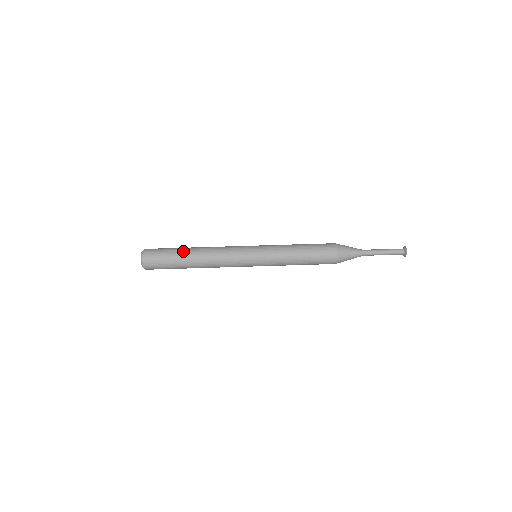
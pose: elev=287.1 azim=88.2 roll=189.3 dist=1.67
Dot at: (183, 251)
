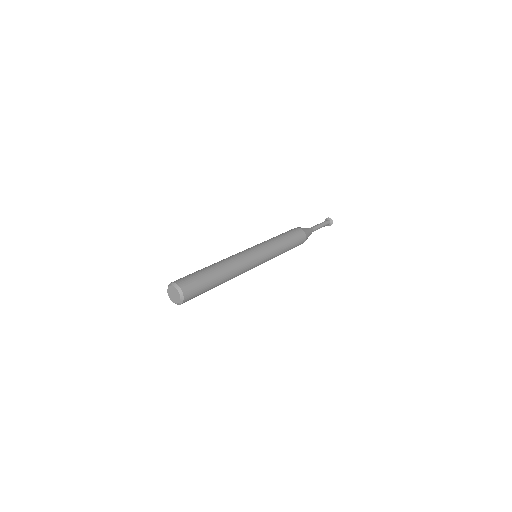
Dot at: occluded
